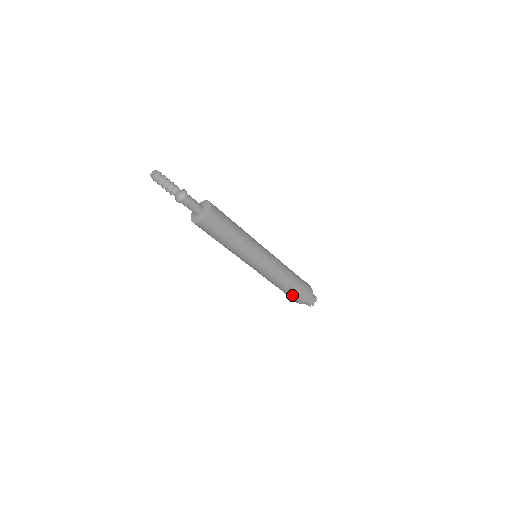
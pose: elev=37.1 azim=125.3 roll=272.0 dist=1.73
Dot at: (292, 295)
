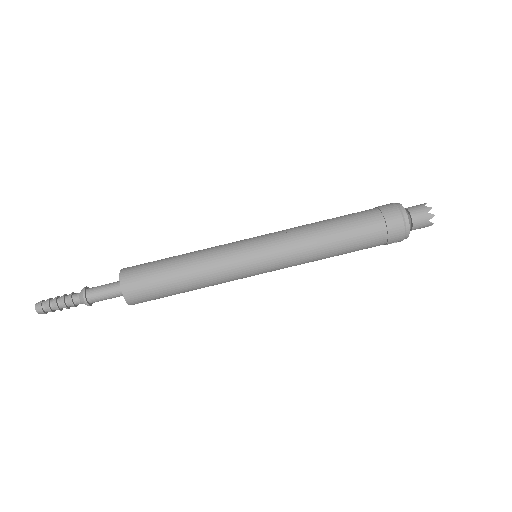
Dot at: occluded
